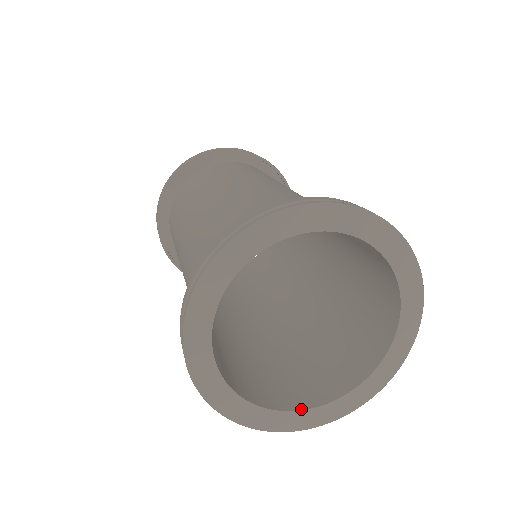
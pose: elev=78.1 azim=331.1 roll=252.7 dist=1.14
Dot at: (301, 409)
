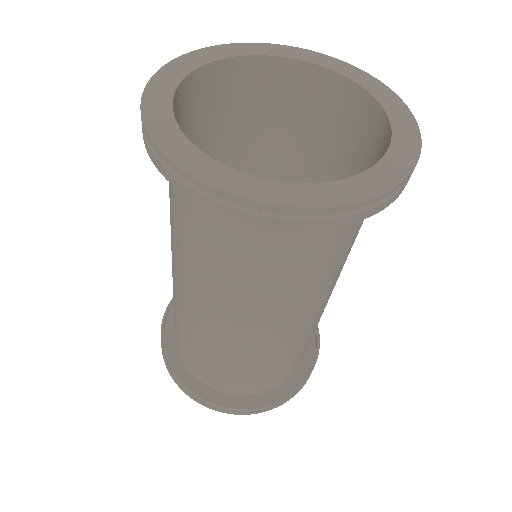
Dot at: (352, 177)
